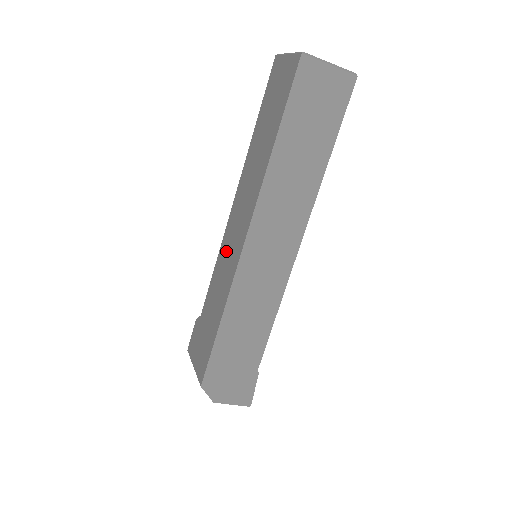
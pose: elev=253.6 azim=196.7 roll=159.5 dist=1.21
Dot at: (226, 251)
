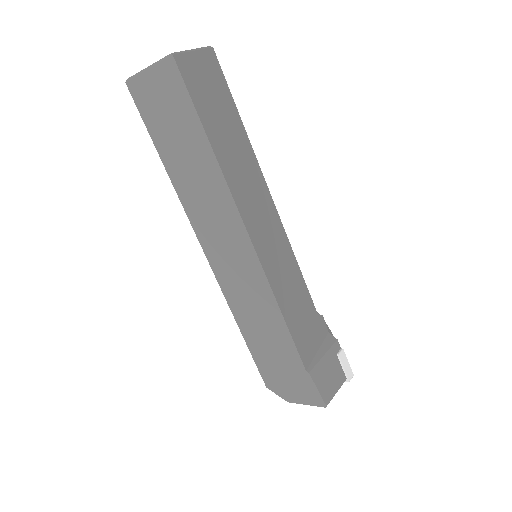
Dot at: occluded
